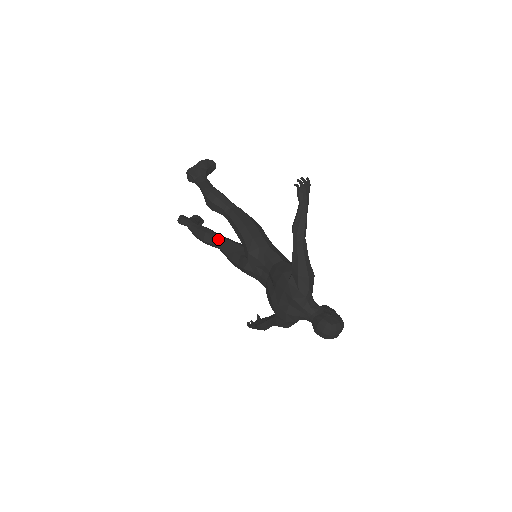
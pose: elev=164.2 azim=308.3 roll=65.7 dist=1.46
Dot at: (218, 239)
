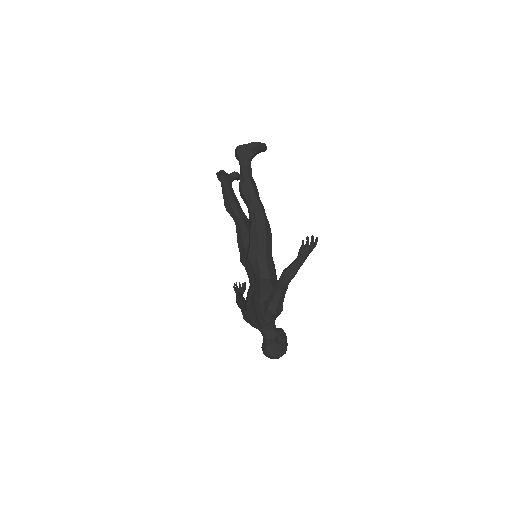
Dot at: (238, 217)
